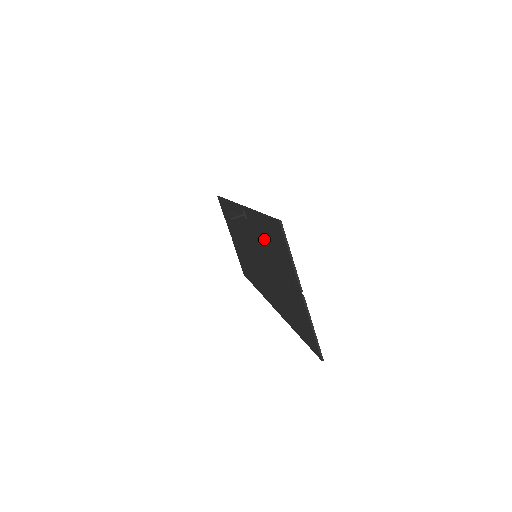
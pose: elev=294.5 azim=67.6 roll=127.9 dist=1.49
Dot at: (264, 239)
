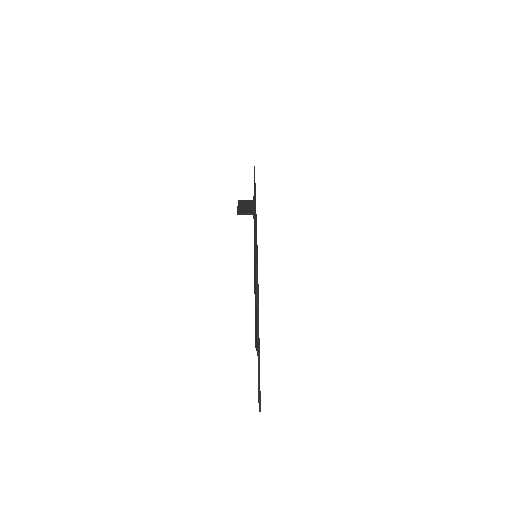
Dot at: occluded
